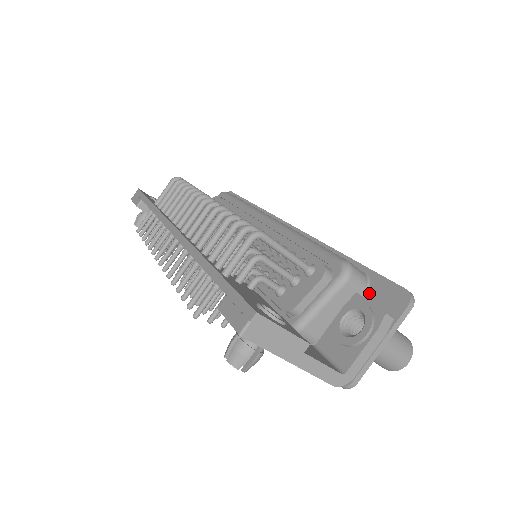
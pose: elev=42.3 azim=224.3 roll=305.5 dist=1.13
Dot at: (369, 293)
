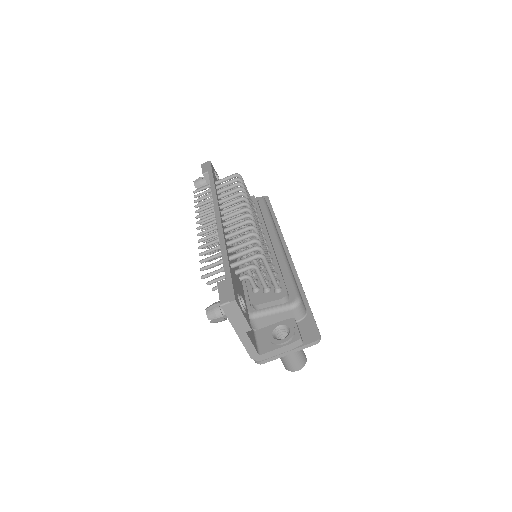
Dot at: (301, 322)
